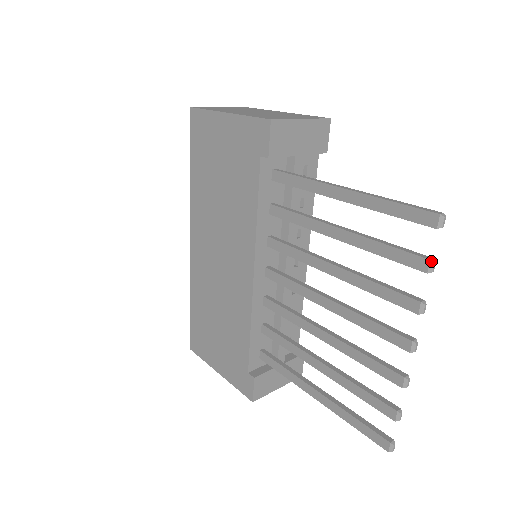
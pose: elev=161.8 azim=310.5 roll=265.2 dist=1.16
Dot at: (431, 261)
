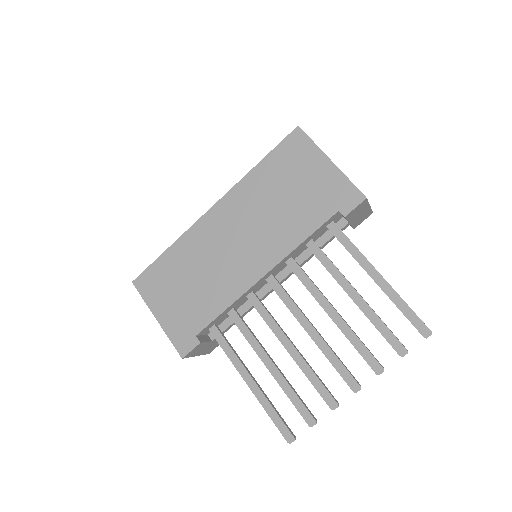
Dot at: (407, 351)
